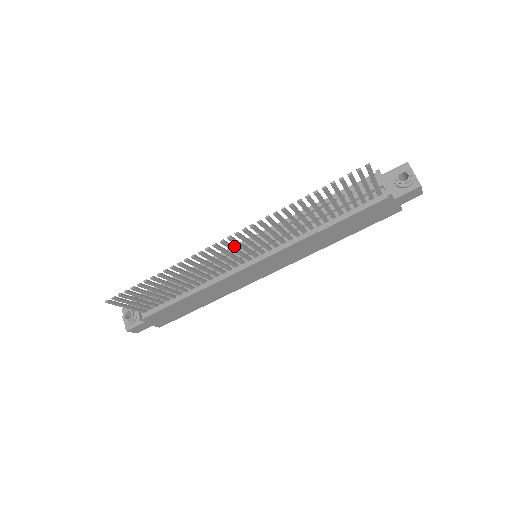
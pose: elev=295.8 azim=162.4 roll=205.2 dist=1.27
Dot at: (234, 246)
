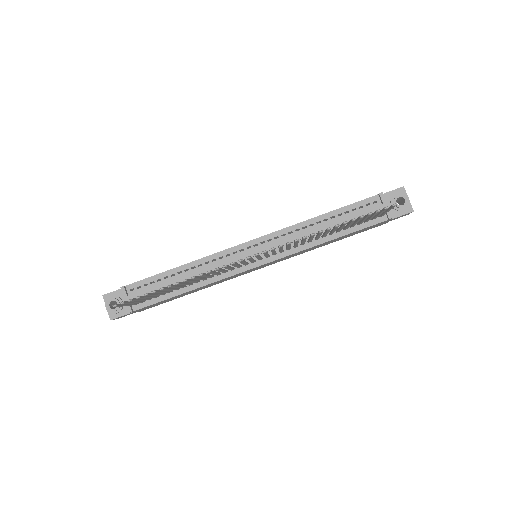
Dot at: (237, 246)
